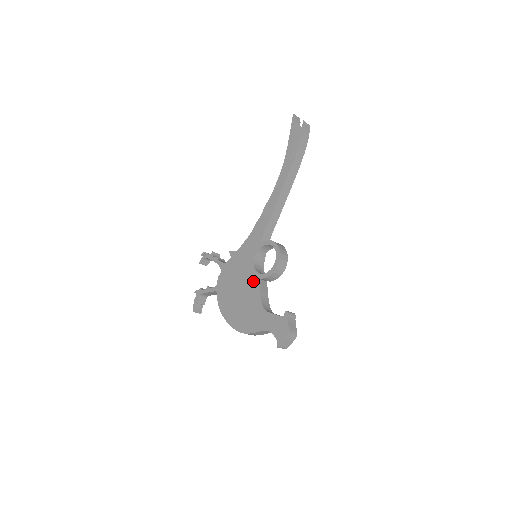
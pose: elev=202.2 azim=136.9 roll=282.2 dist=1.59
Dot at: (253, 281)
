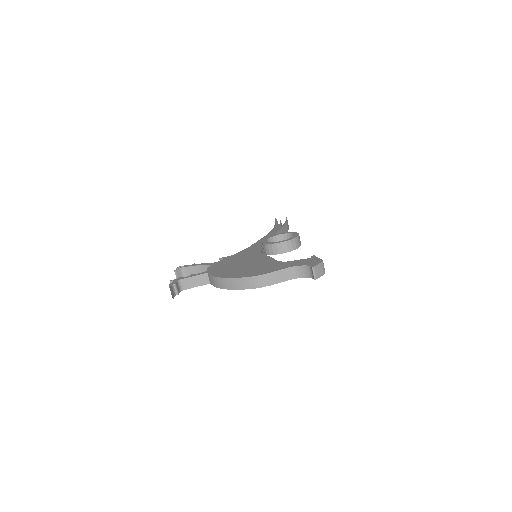
Dot at: (261, 258)
